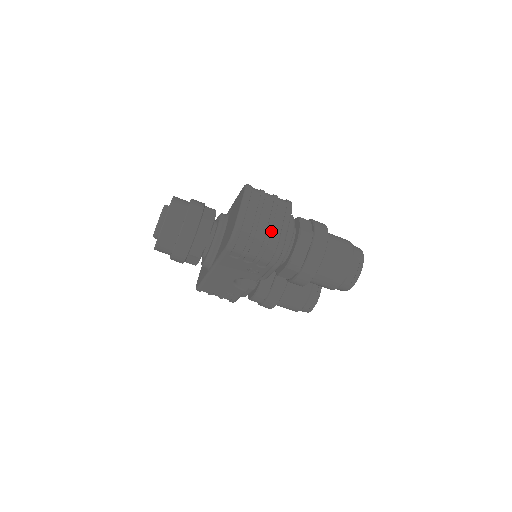
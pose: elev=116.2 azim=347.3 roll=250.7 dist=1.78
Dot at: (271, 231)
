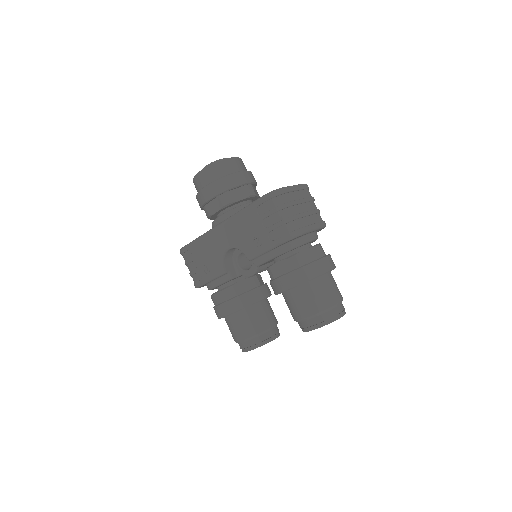
Dot at: (302, 217)
